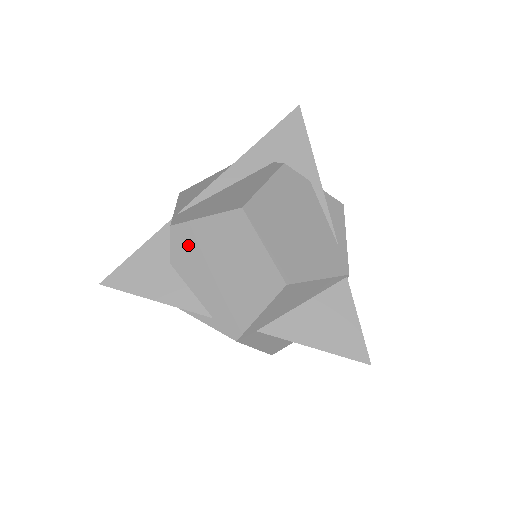
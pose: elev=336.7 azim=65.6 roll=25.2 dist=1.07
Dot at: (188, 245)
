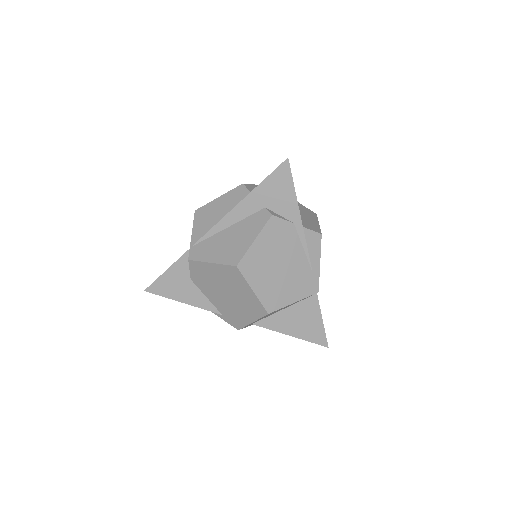
Dot at: (202, 274)
